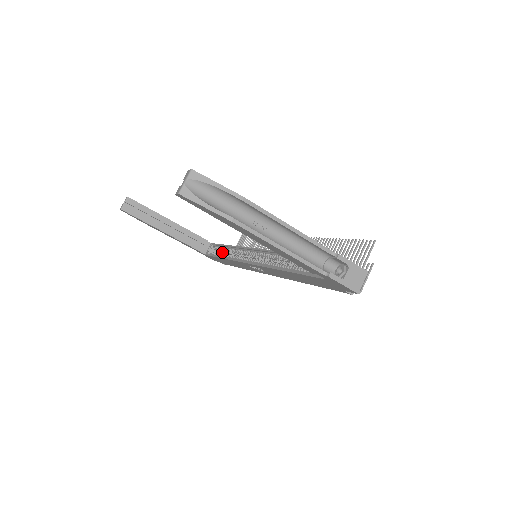
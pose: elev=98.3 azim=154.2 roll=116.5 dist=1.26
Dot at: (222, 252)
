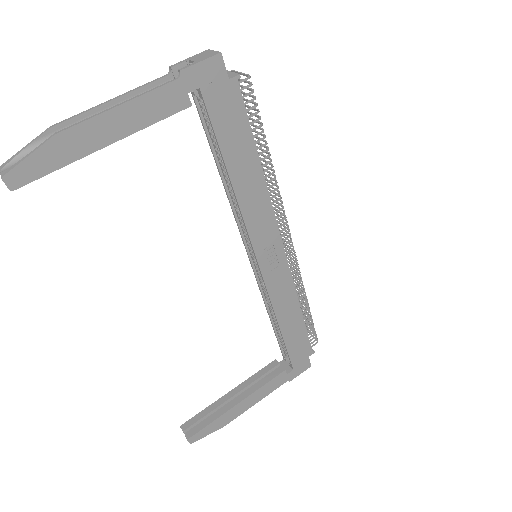
Dot at: occluded
